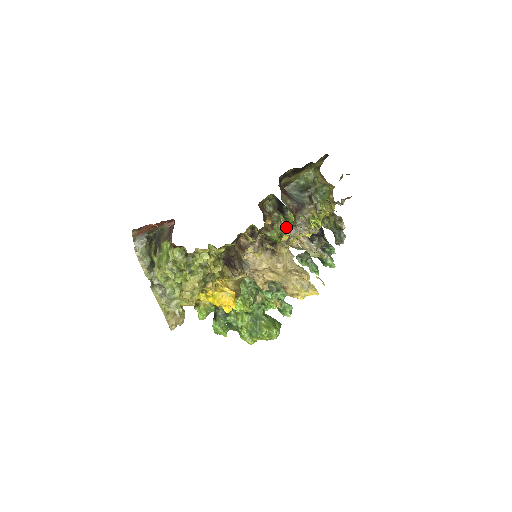
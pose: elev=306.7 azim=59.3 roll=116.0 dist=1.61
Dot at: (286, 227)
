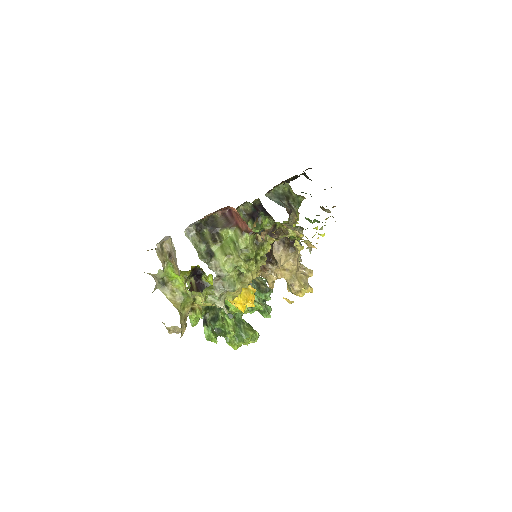
Dot at: occluded
